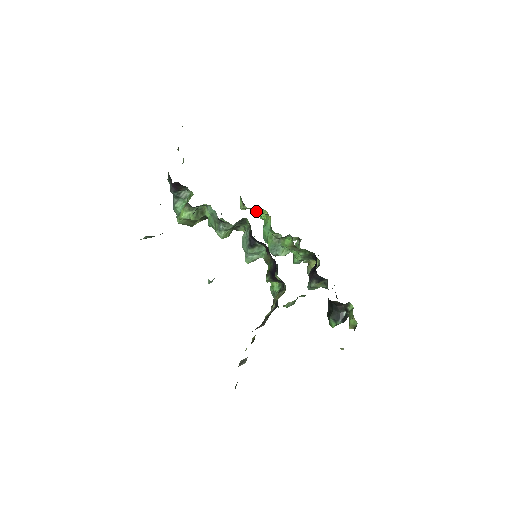
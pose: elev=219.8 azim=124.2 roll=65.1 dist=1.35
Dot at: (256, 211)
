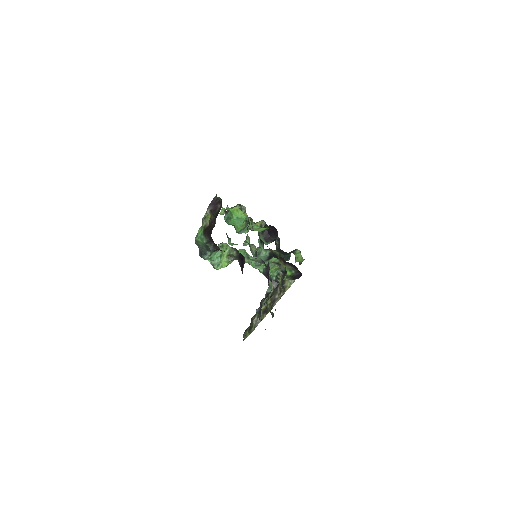
Dot at: occluded
